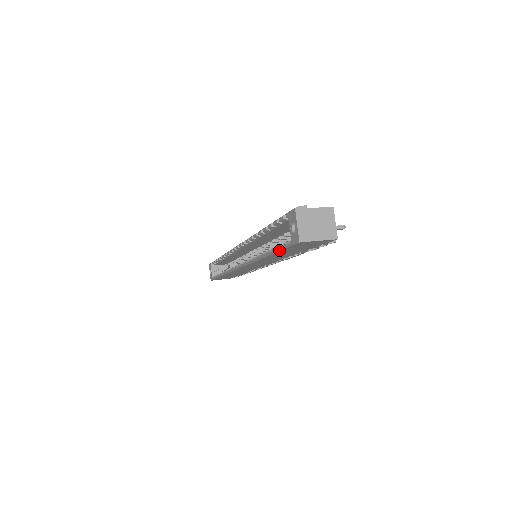
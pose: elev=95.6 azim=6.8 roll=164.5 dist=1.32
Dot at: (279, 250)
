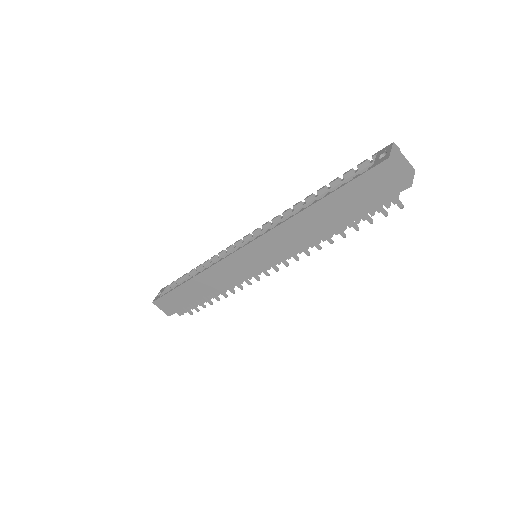
Dot at: (343, 185)
